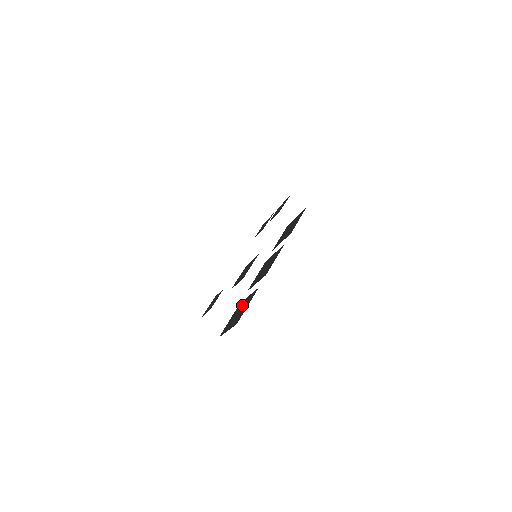
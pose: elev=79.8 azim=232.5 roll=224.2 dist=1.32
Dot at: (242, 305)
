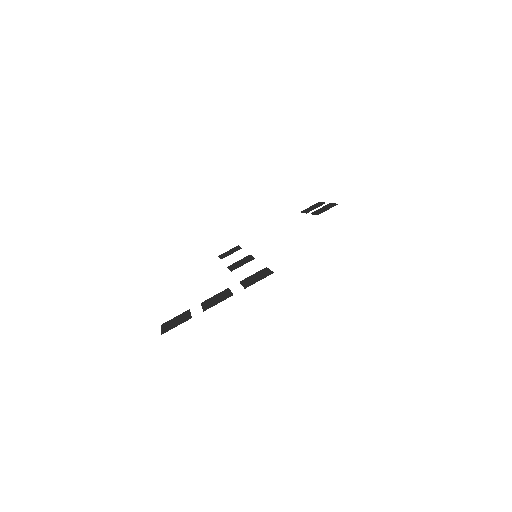
Dot at: (183, 317)
